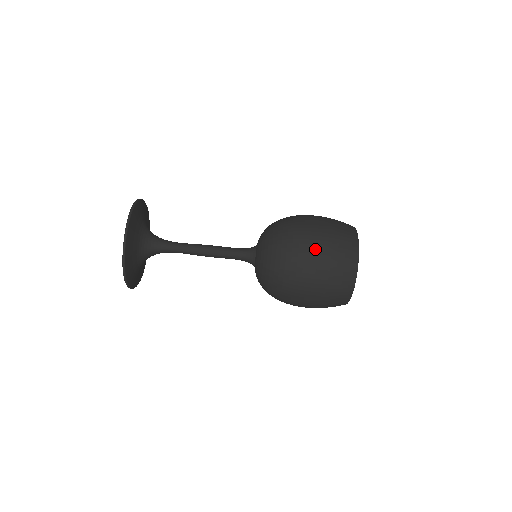
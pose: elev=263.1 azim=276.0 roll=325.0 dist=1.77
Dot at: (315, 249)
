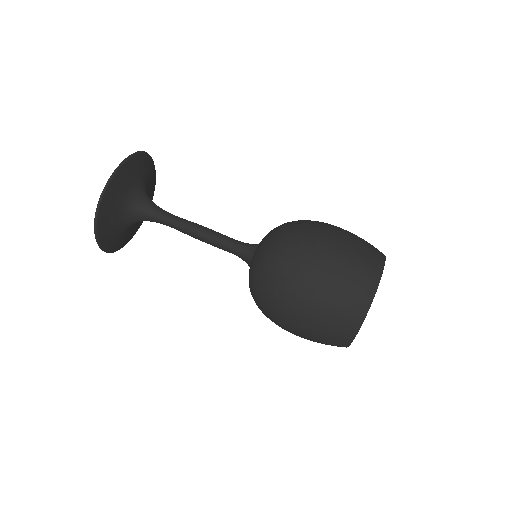
Dot at: (333, 240)
